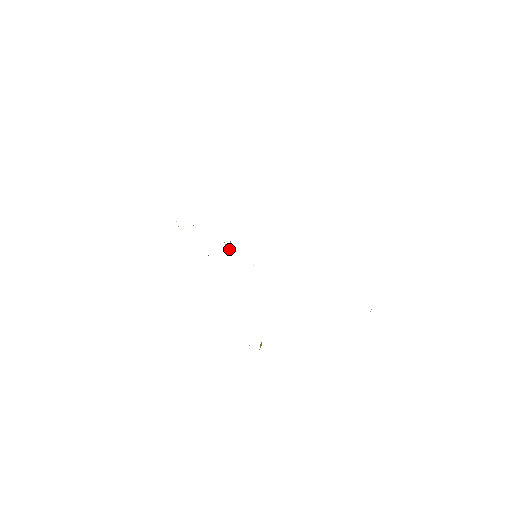
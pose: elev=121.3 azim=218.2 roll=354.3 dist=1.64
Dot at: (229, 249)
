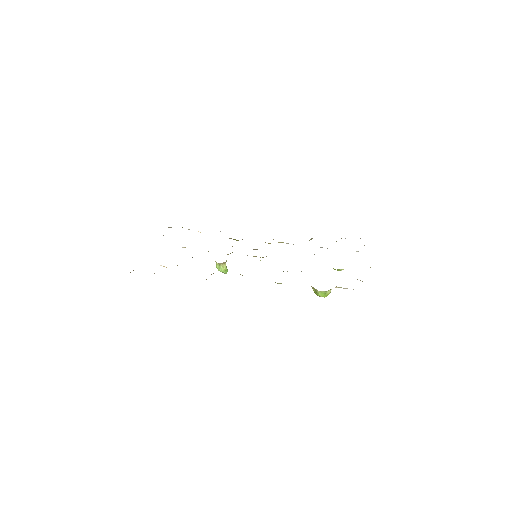
Dot at: (225, 269)
